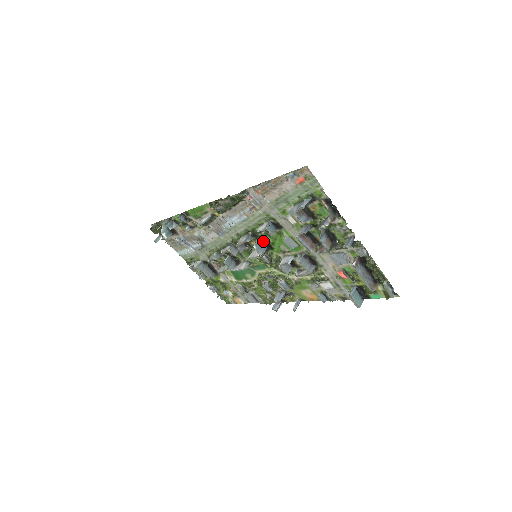
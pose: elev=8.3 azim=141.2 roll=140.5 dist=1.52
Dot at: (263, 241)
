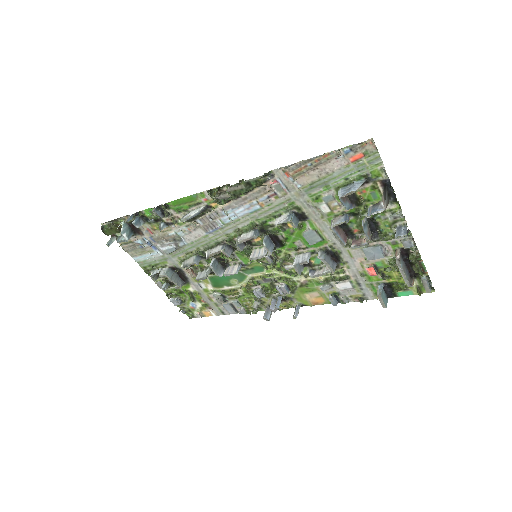
Dot at: (272, 237)
